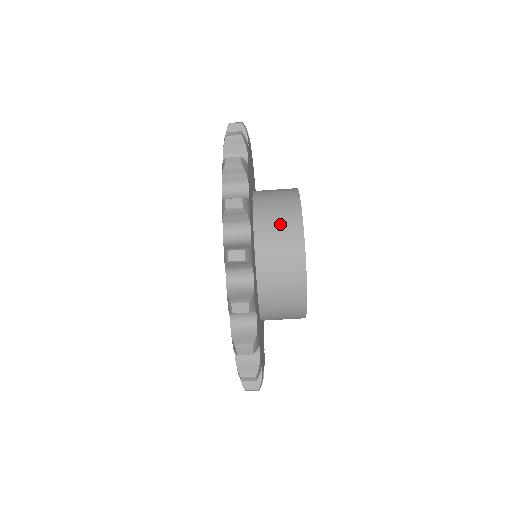
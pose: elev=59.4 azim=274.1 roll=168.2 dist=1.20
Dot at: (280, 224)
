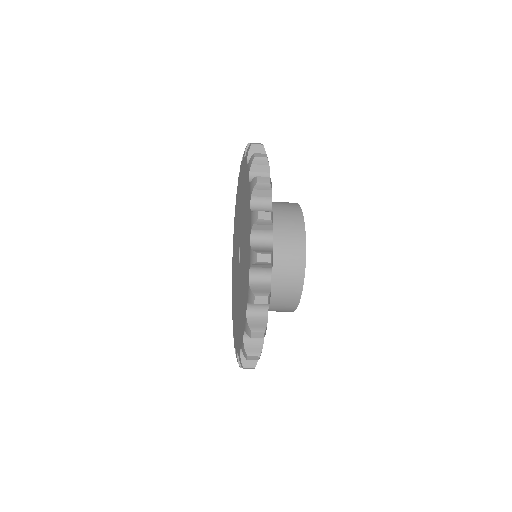
Dot at: (287, 251)
